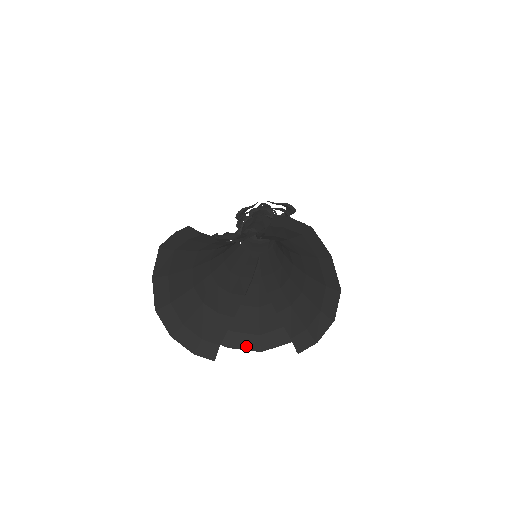
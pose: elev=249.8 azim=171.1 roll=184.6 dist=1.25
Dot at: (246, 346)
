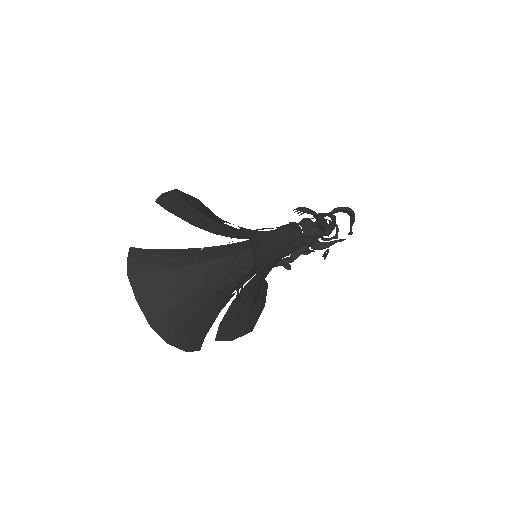
Dot at: (241, 332)
